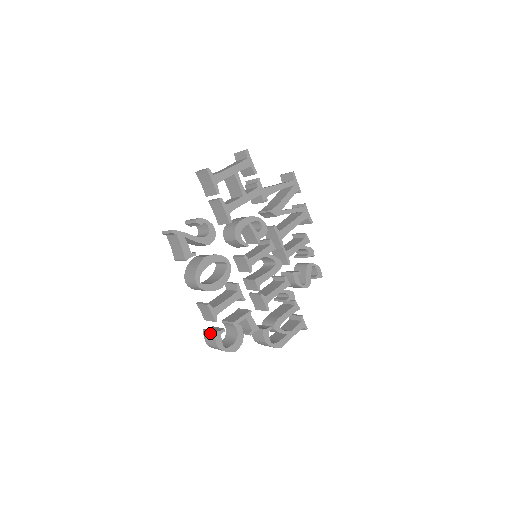
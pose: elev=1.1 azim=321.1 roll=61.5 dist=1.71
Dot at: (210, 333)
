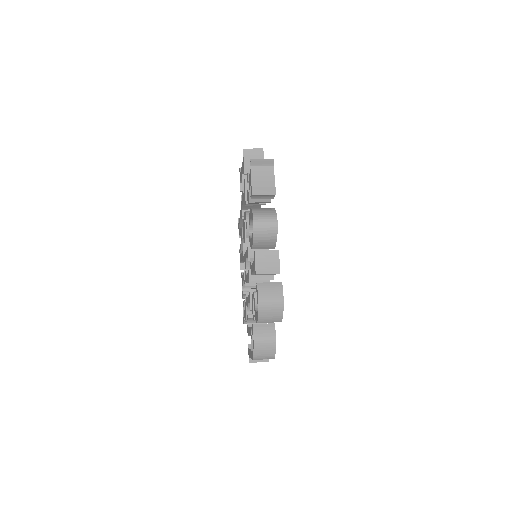
Dot at: (274, 284)
